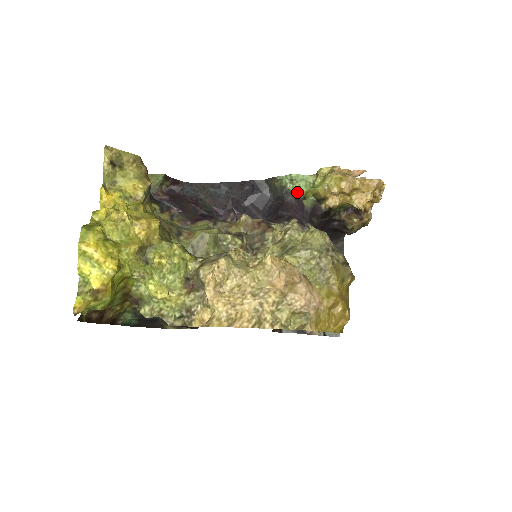
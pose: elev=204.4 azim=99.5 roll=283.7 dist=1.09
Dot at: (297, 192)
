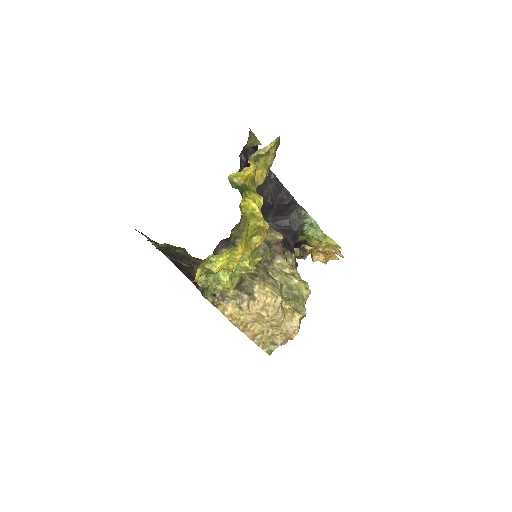
Dot at: (305, 231)
